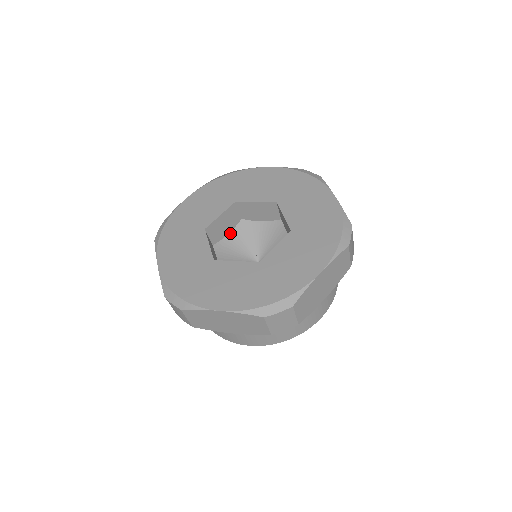
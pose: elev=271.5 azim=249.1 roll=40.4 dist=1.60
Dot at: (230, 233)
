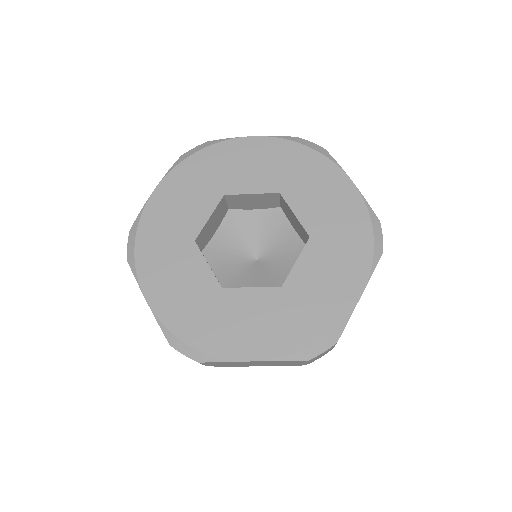
Dot at: (218, 230)
